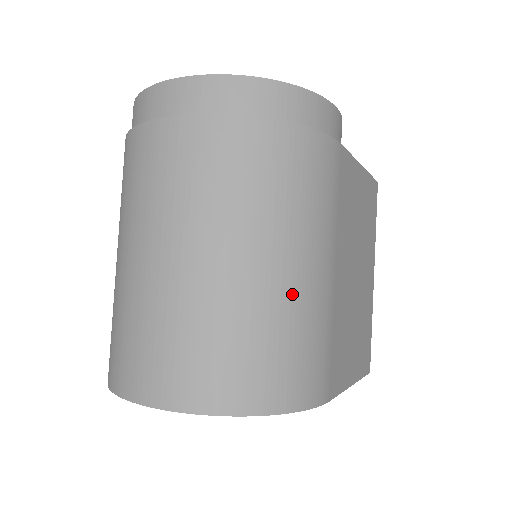
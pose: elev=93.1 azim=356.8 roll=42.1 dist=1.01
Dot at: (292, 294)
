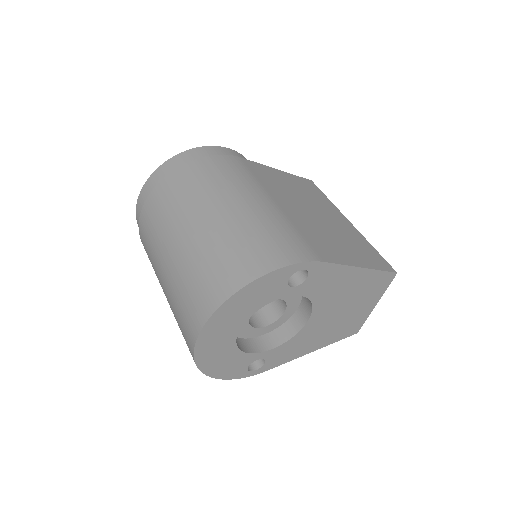
Dot at: (244, 216)
